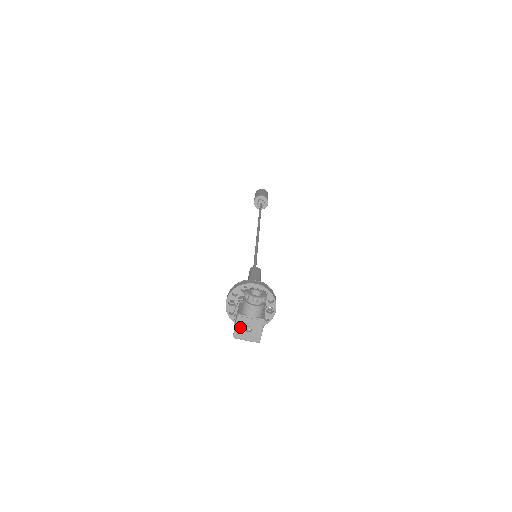
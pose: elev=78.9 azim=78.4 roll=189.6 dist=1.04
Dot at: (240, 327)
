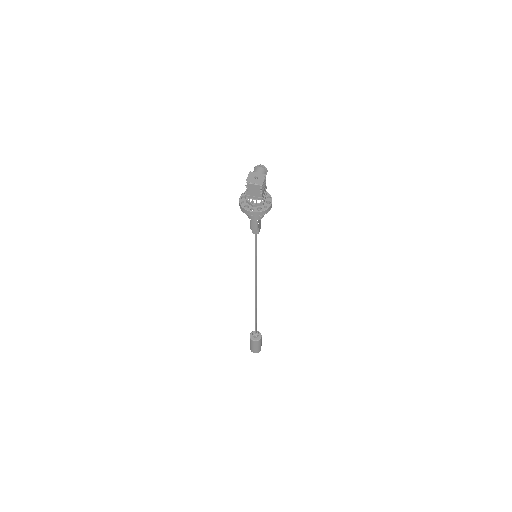
Dot at: (250, 177)
